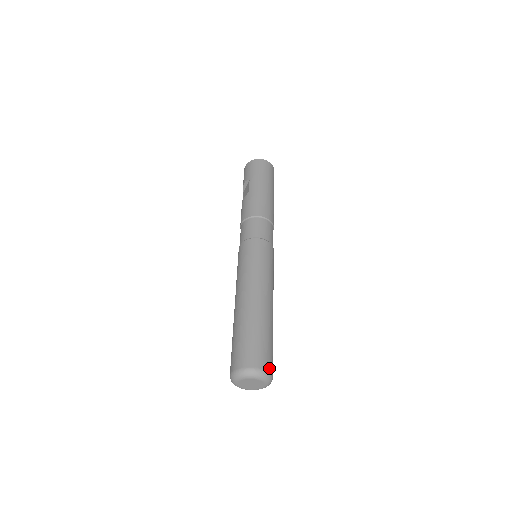
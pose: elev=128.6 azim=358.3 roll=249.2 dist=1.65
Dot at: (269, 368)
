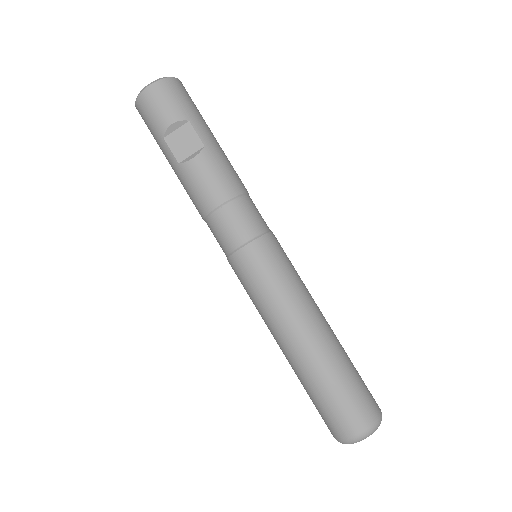
Dot at: occluded
